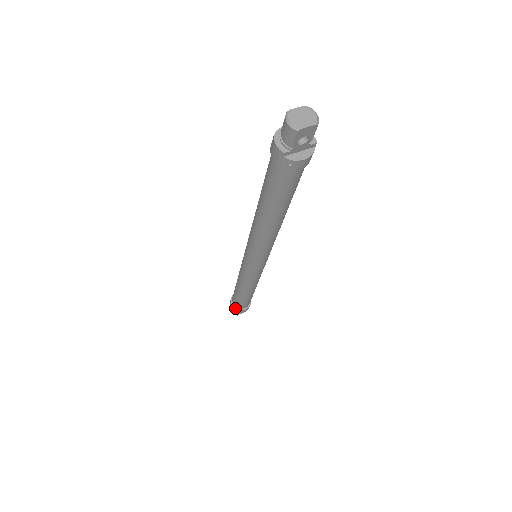
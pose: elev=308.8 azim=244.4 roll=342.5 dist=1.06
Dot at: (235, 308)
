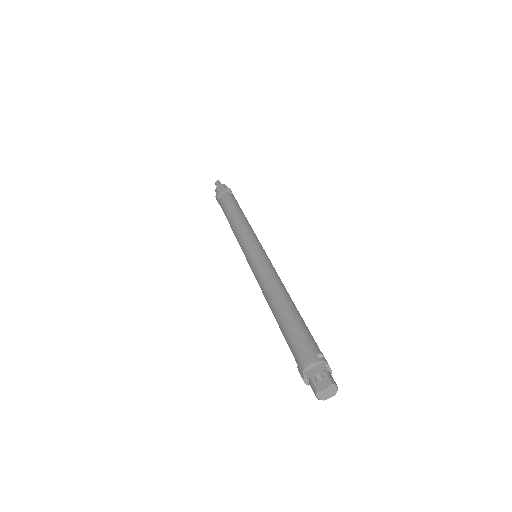
Dot at: occluded
